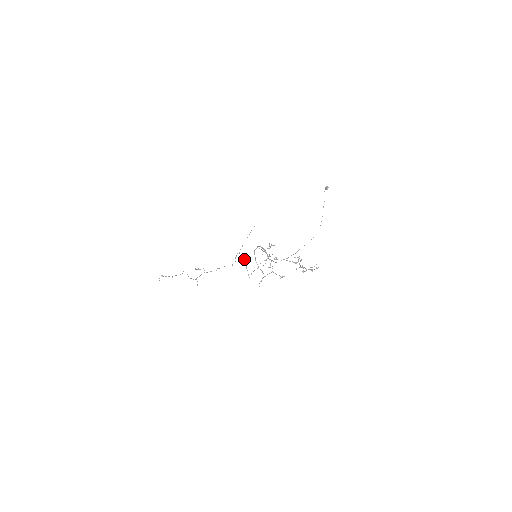
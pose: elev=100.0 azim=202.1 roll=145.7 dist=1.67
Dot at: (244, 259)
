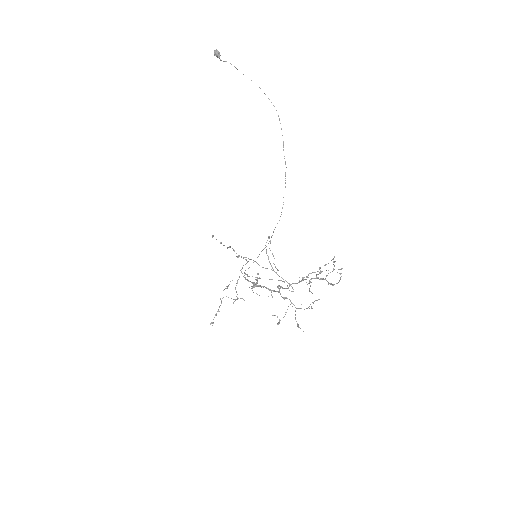
Dot at: occluded
